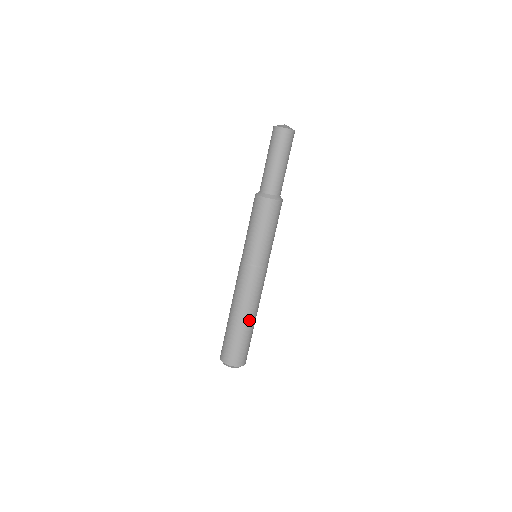
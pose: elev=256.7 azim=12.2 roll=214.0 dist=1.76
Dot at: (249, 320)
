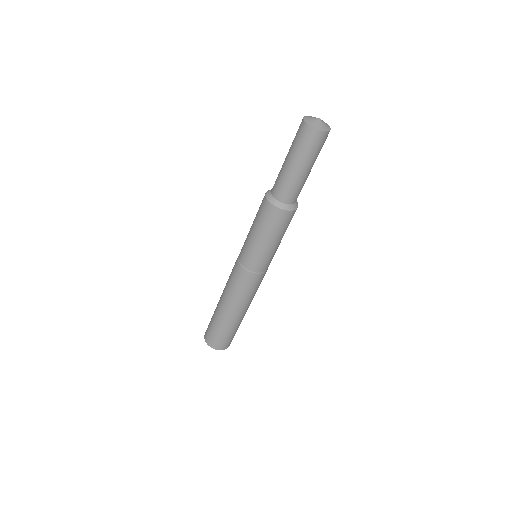
Dot at: (234, 316)
